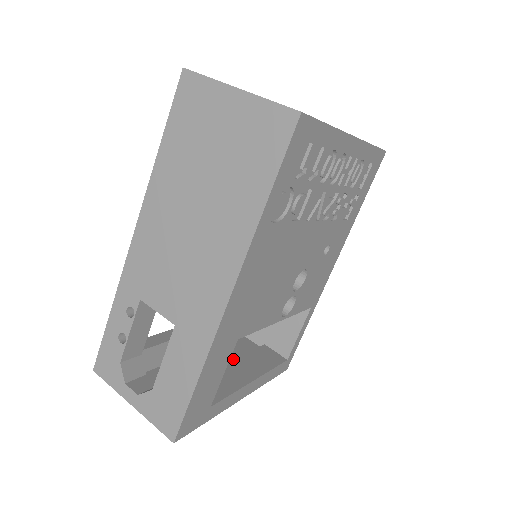
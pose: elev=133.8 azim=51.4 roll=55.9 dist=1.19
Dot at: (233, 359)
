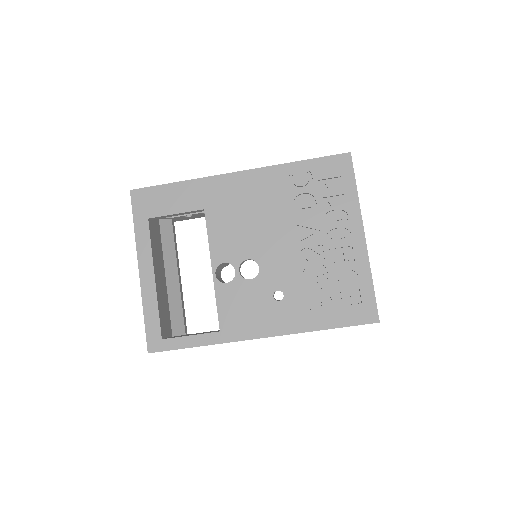
Dot at: occluded
